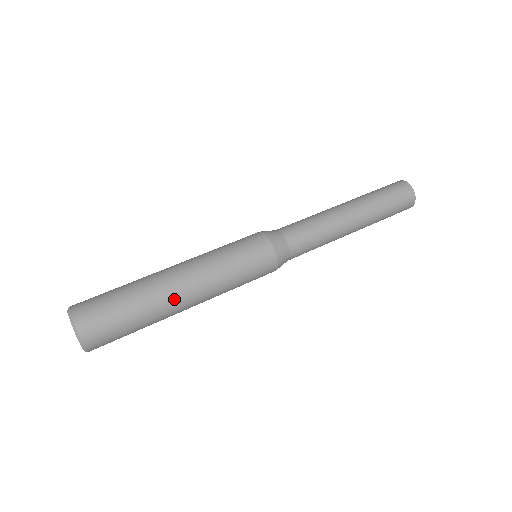
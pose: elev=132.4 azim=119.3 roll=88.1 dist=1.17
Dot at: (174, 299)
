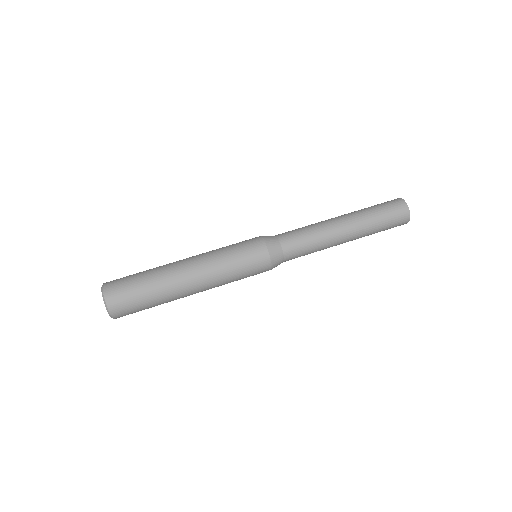
Dot at: (177, 273)
